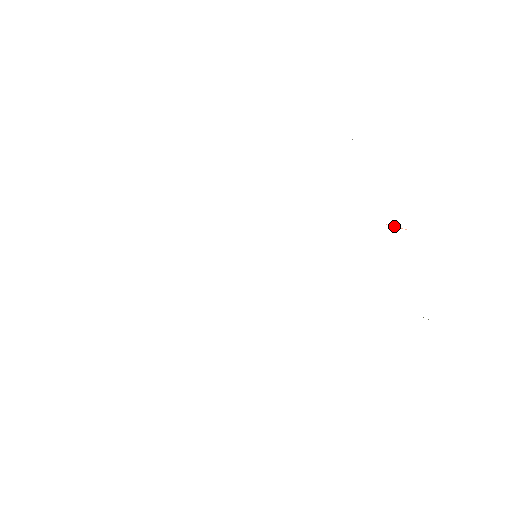
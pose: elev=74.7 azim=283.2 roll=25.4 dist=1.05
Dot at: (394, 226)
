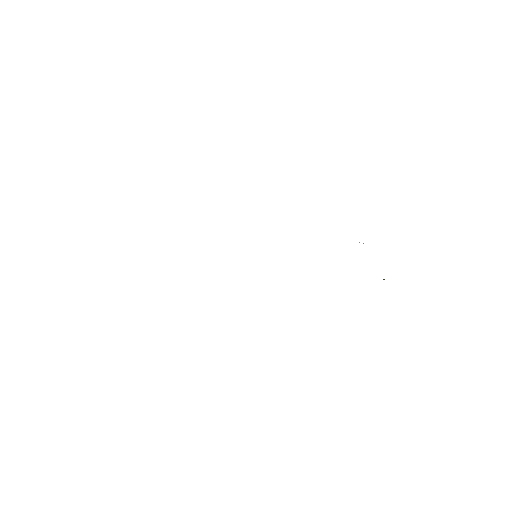
Dot at: occluded
